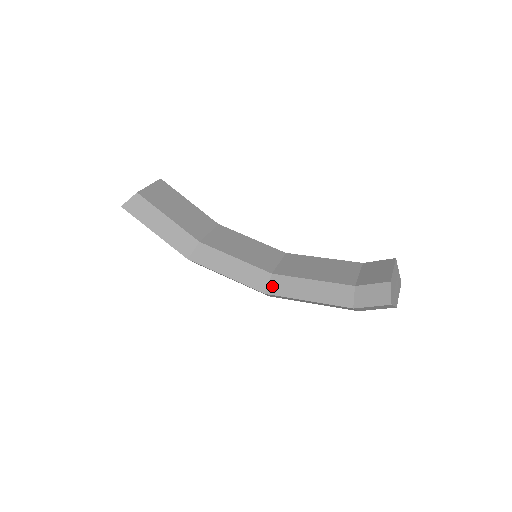
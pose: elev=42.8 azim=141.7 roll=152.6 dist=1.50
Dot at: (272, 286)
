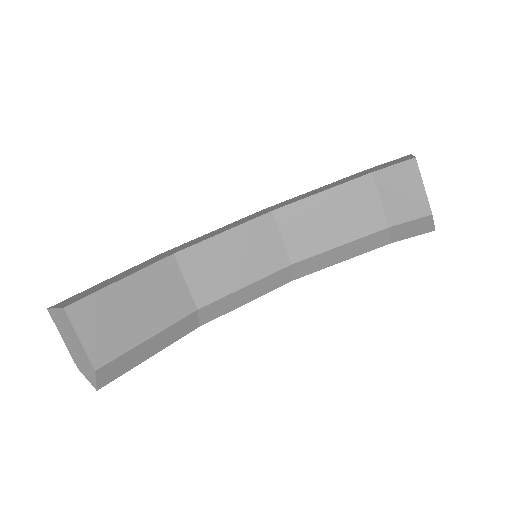
Dot at: (299, 272)
